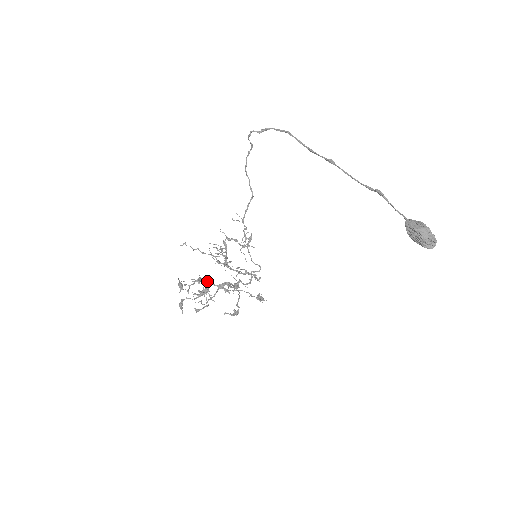
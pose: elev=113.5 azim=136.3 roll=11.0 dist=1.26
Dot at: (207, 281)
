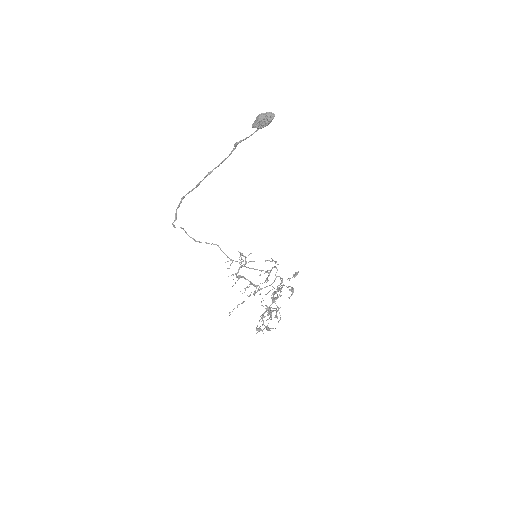
Dot at: occluded
